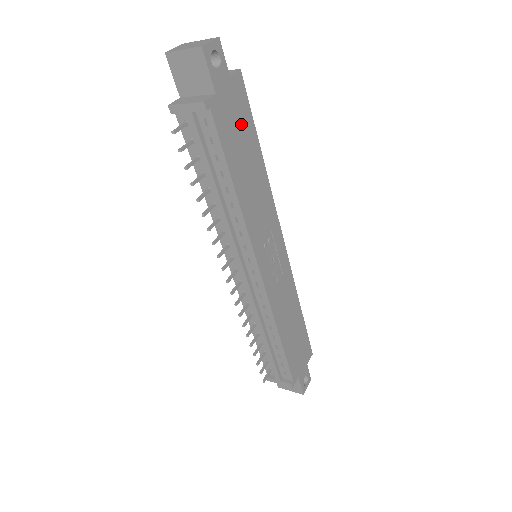
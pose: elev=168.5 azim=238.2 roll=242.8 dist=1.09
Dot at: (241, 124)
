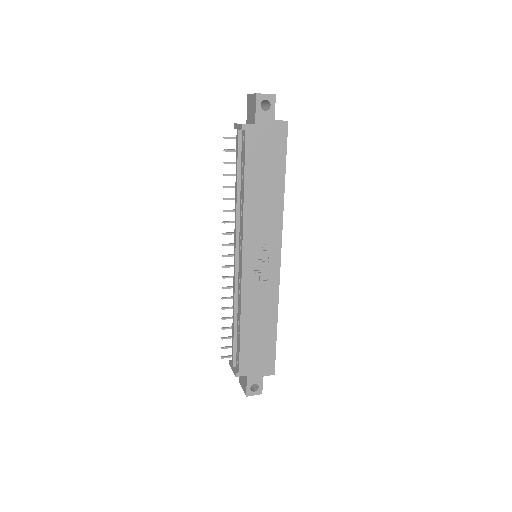
Dot at: (272, 154)
